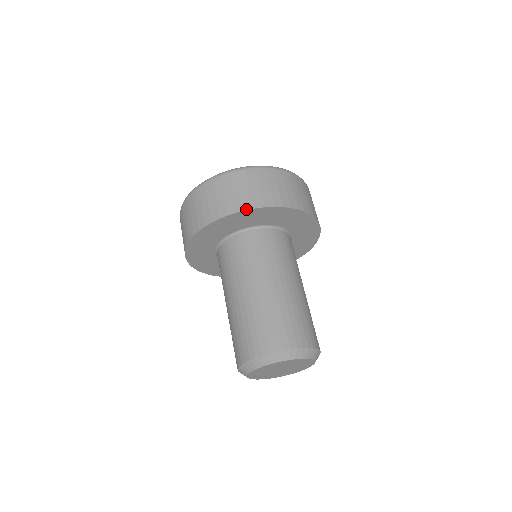
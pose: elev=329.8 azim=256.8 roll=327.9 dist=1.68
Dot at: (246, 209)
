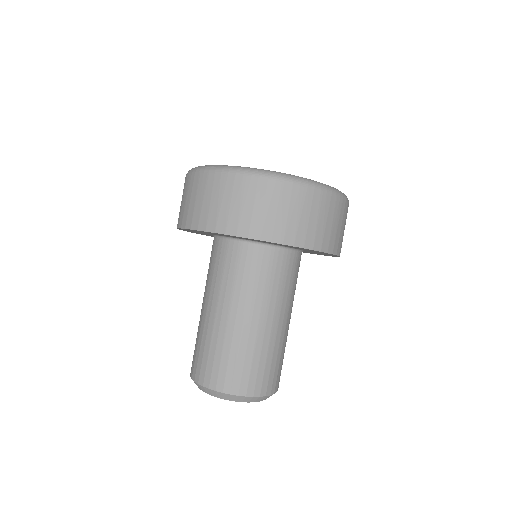
Dot at: (185, 228)
